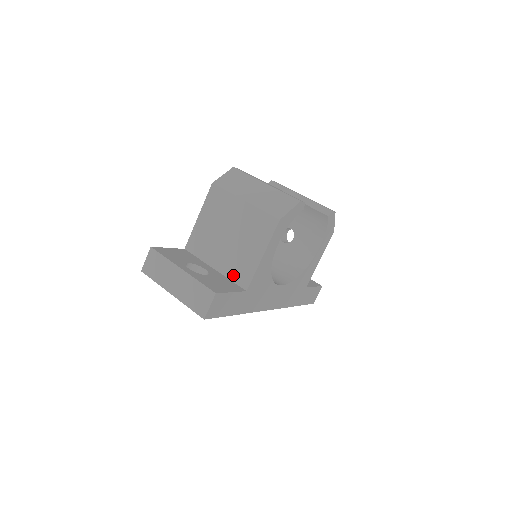
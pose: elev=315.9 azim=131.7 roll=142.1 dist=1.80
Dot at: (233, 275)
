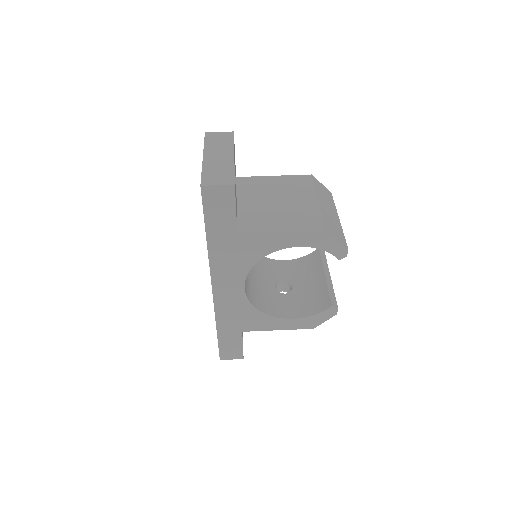
Dot at: (244, 218)
